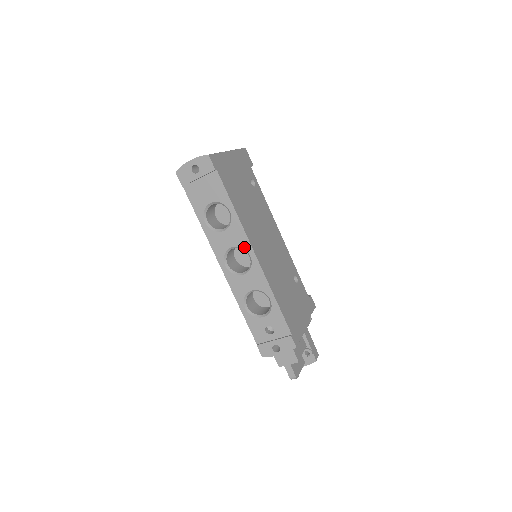
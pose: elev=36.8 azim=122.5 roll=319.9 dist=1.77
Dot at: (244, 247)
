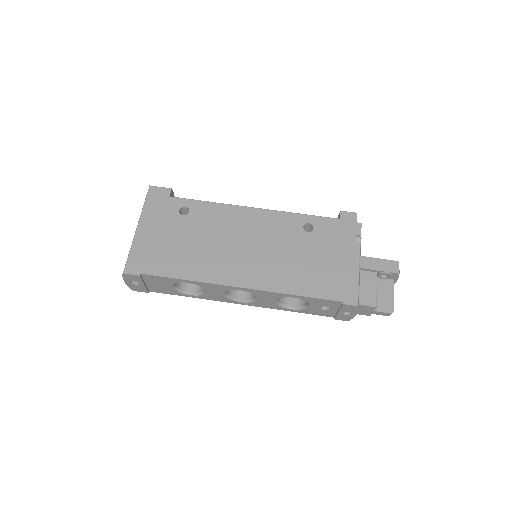
Dot at: (229, 289)
